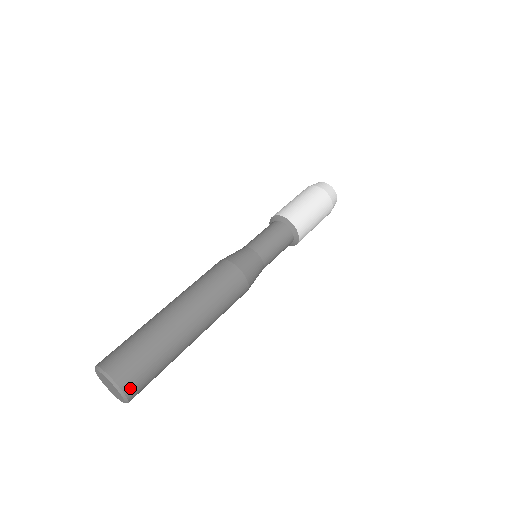
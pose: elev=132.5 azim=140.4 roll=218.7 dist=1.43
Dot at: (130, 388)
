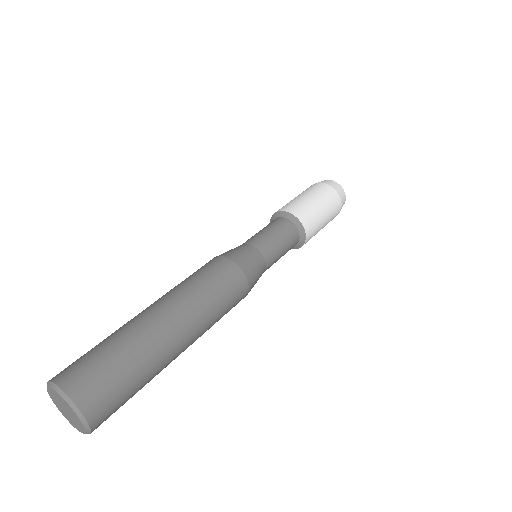
Dot at: (72, 384)
